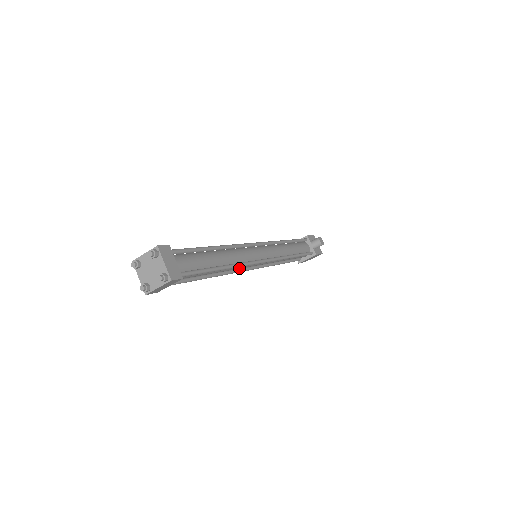
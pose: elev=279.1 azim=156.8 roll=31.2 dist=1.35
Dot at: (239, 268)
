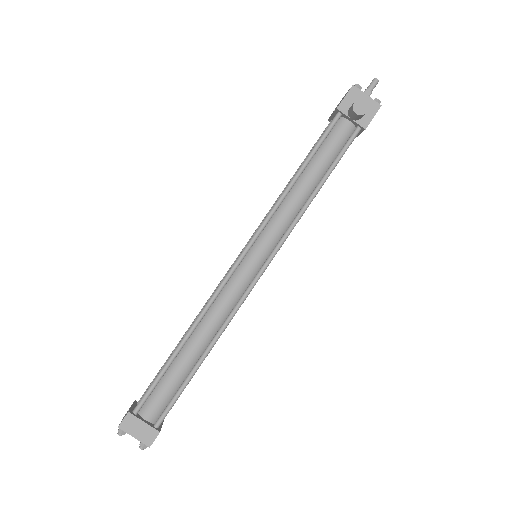
Dot at: occluded
